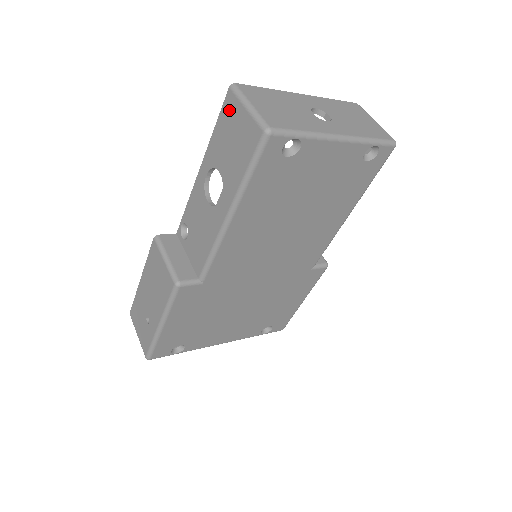
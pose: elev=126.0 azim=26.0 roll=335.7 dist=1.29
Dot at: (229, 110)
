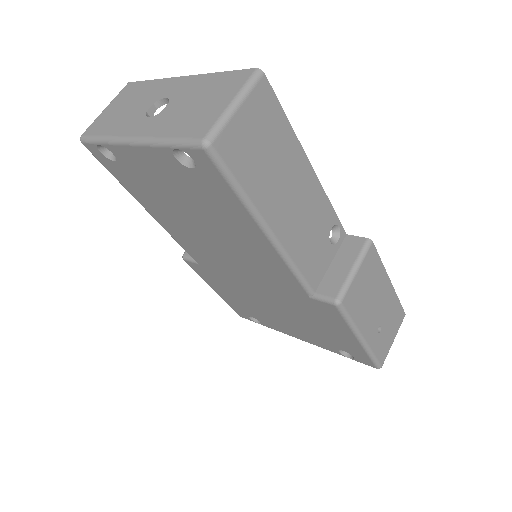
Dot at: occluded
